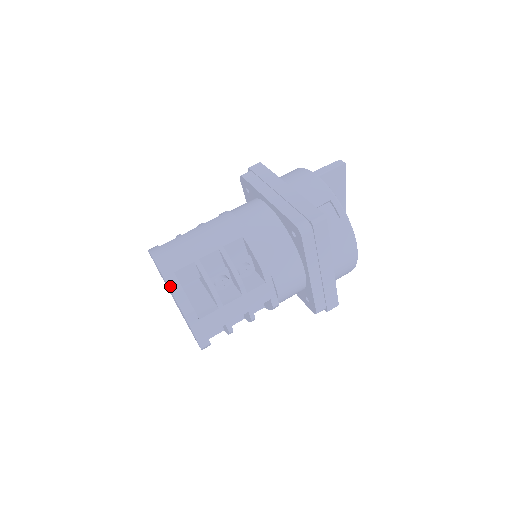
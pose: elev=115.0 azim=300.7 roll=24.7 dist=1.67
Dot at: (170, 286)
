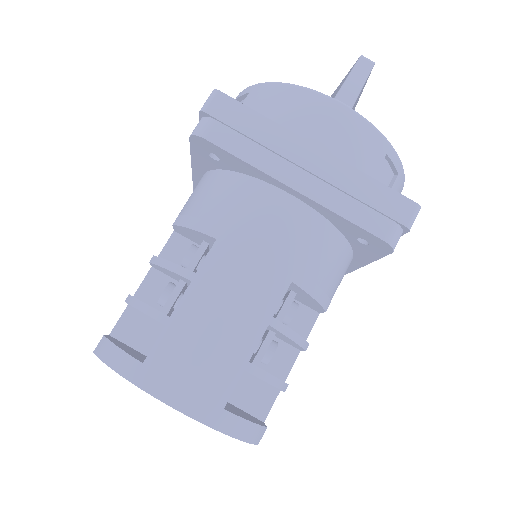
Dot at: (230, 433)
